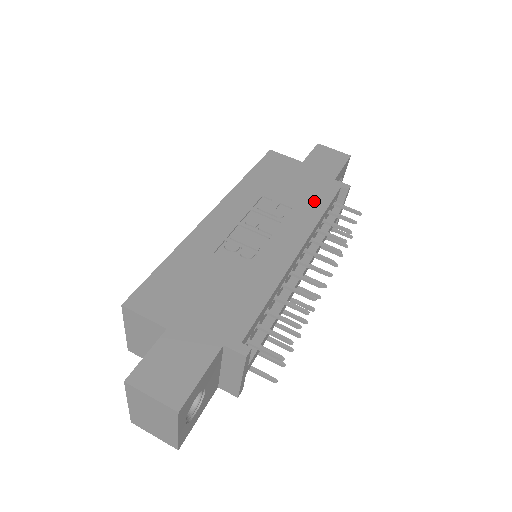
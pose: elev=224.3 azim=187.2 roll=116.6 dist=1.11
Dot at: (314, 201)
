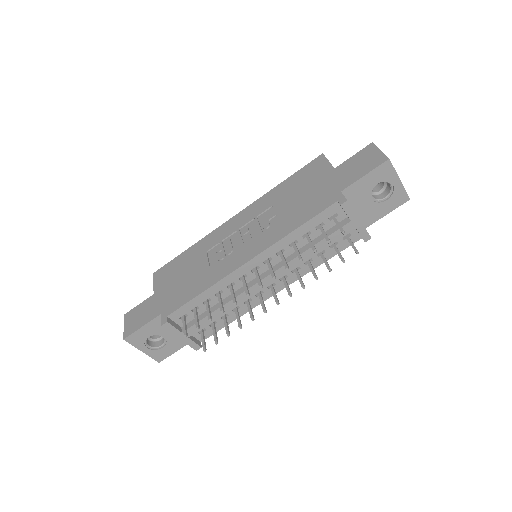
Dot at: (300, 215)
